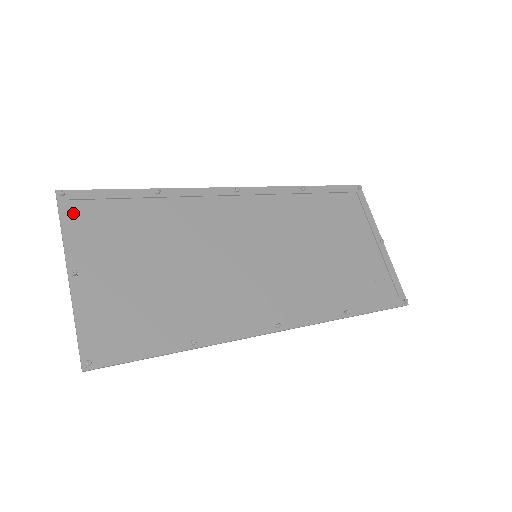
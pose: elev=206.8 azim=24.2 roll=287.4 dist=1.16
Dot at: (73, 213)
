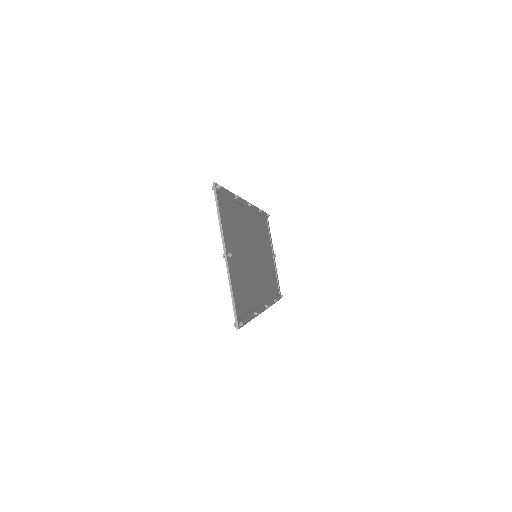
Dot at: (220, 204)
